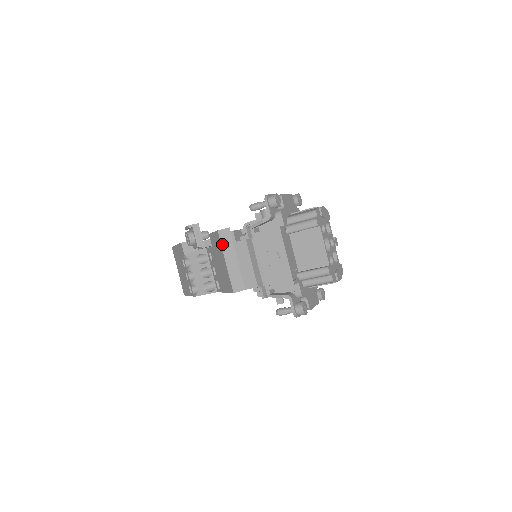
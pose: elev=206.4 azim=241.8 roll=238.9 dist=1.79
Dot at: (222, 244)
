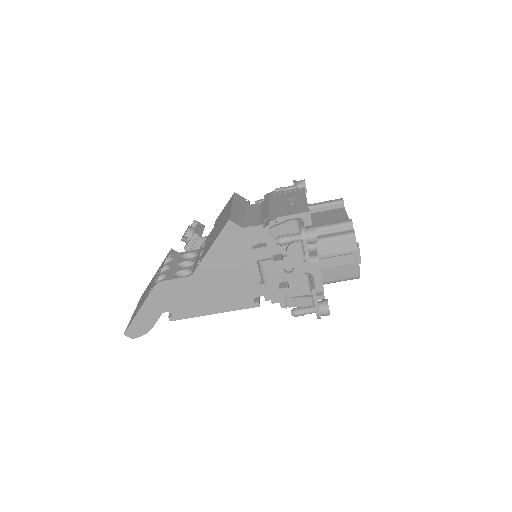
Dot at: (234, 198)
